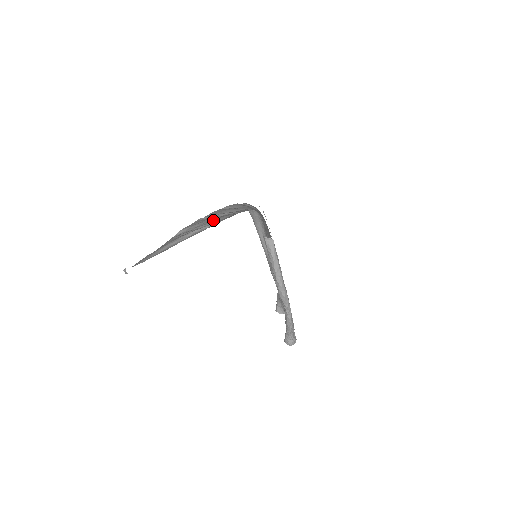
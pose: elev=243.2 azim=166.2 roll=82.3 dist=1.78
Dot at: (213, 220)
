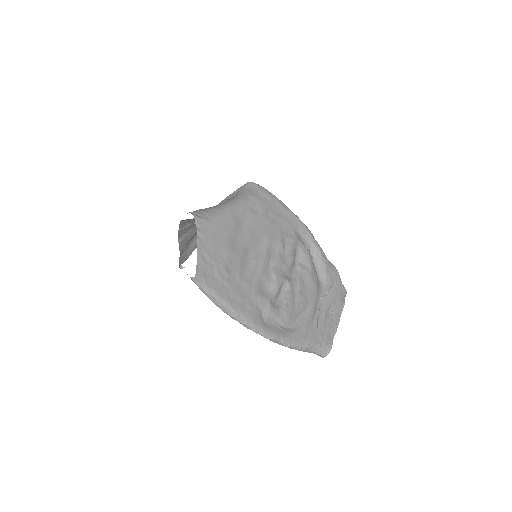
Dot at: occluded
